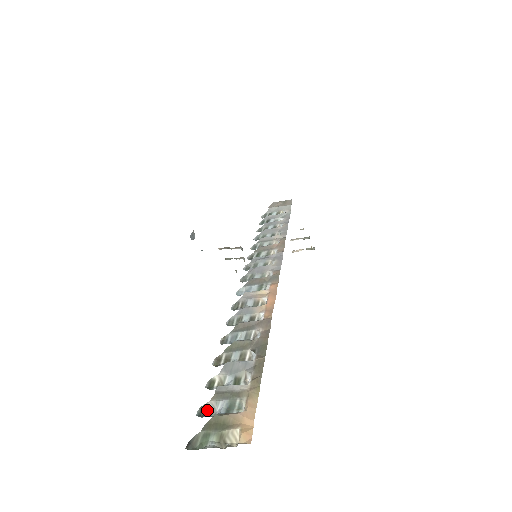
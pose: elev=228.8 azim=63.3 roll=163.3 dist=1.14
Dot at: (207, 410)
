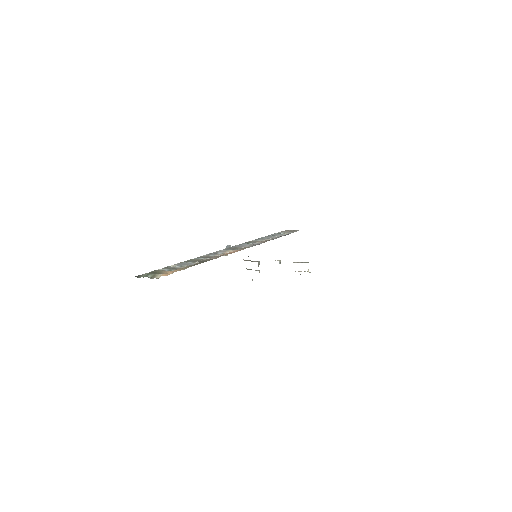
Dot at: occluded
